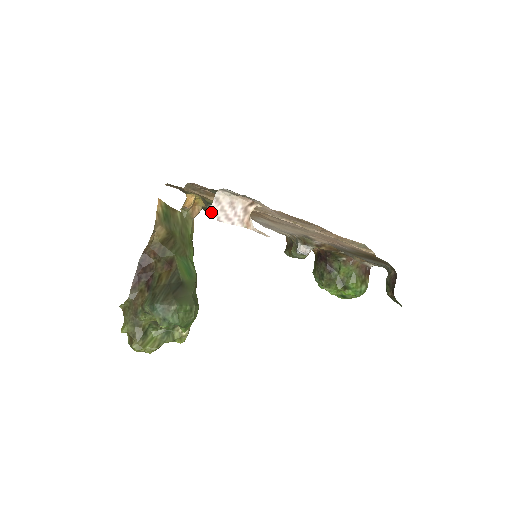
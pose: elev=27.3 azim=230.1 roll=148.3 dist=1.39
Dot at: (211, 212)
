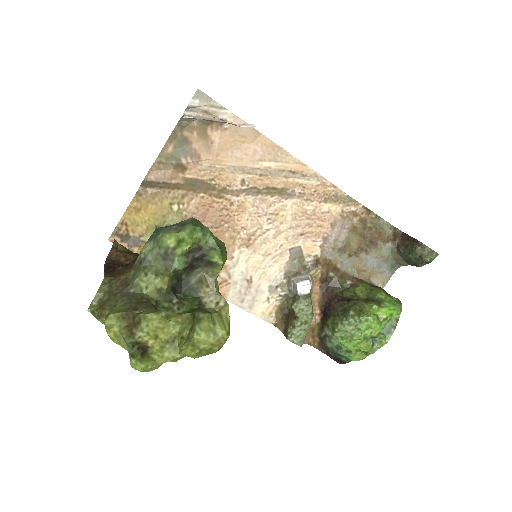
Dot at: (186, 116)
